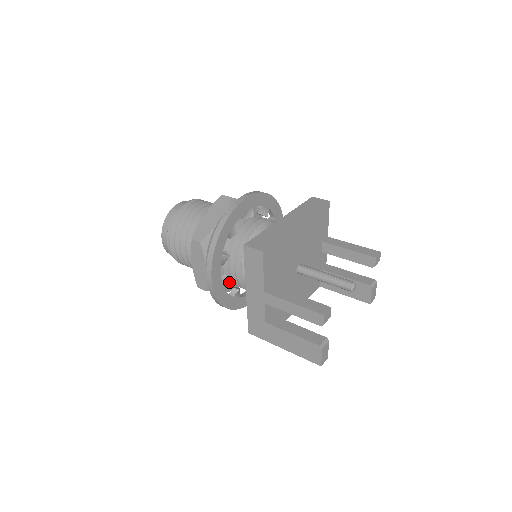
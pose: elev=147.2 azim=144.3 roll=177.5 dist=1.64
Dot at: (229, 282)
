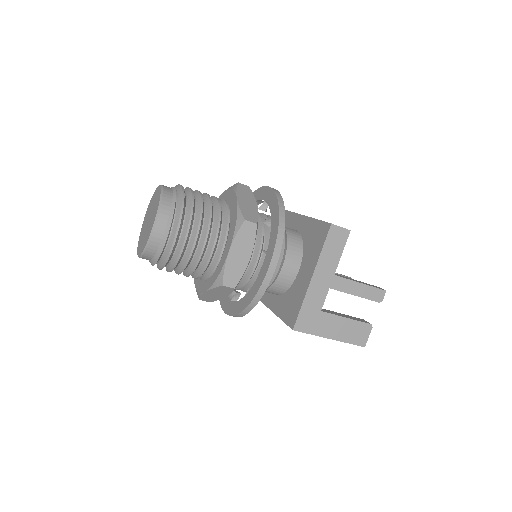
Dot at: (248, 280)
